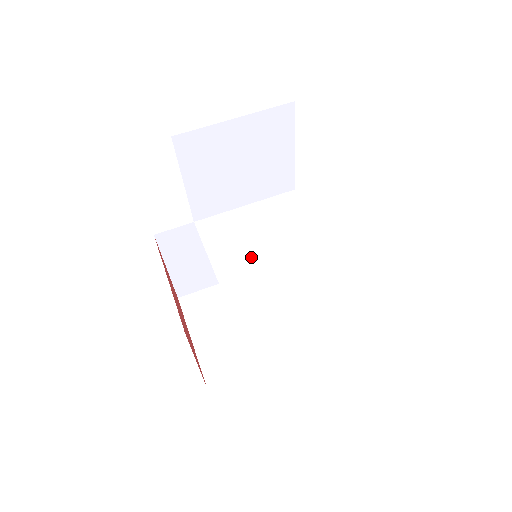
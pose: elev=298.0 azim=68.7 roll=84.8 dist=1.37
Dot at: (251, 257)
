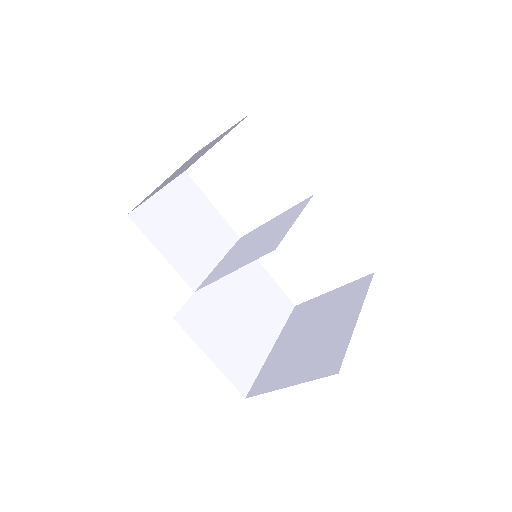
Dot at: (252, 249)
